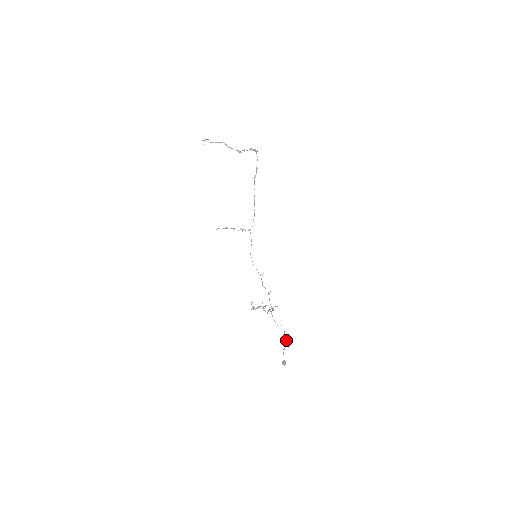
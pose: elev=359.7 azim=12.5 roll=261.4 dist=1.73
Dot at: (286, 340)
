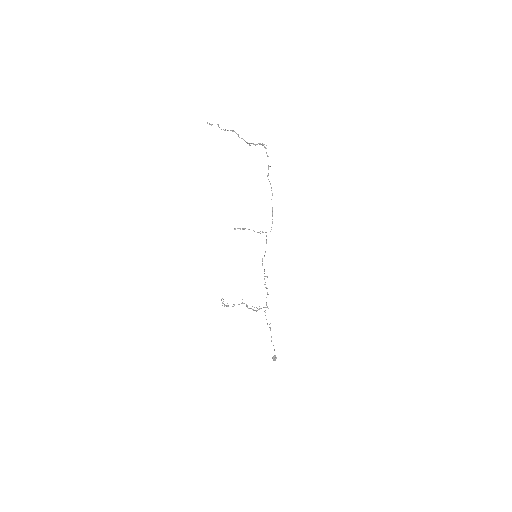
Dot at: (271, 336)
